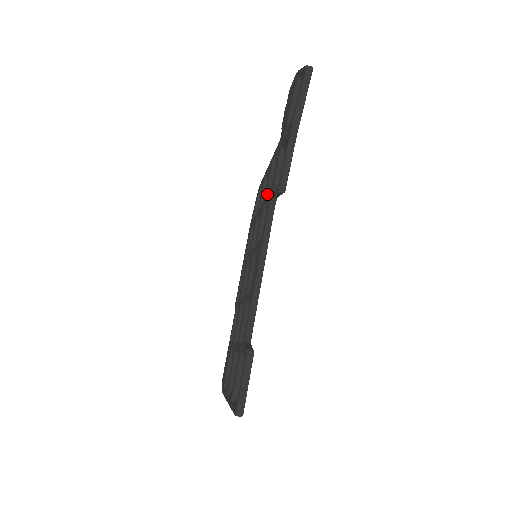
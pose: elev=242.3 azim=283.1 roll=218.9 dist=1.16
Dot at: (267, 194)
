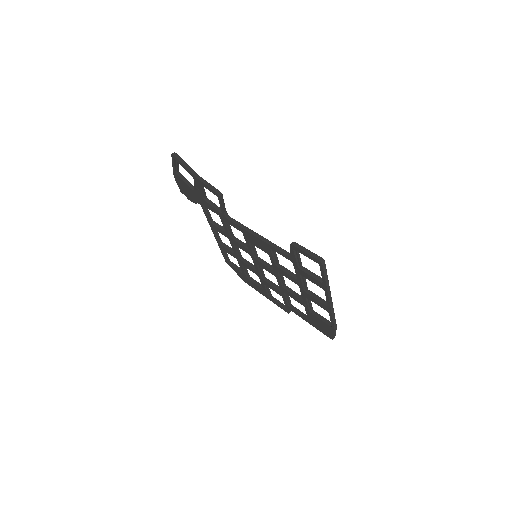
Dot at: (224, 228)
